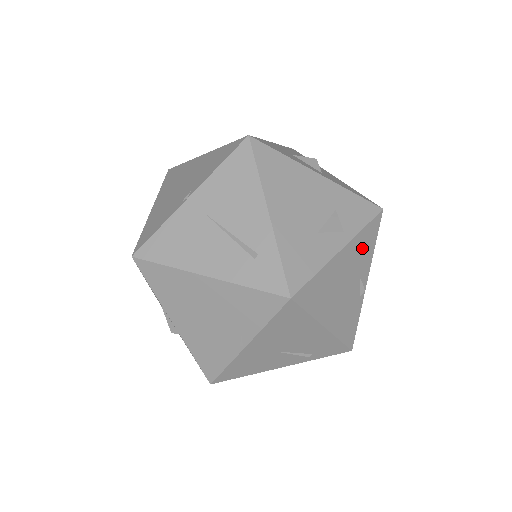
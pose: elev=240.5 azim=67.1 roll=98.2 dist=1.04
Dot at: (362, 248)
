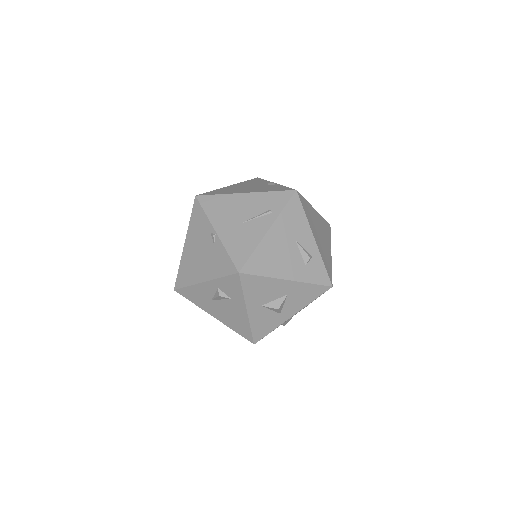
Dot at: occluded
